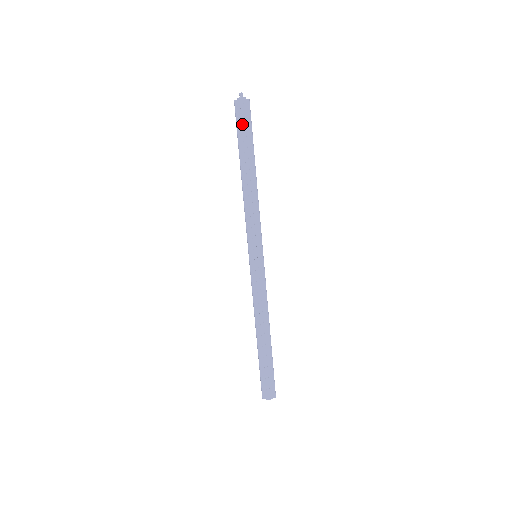
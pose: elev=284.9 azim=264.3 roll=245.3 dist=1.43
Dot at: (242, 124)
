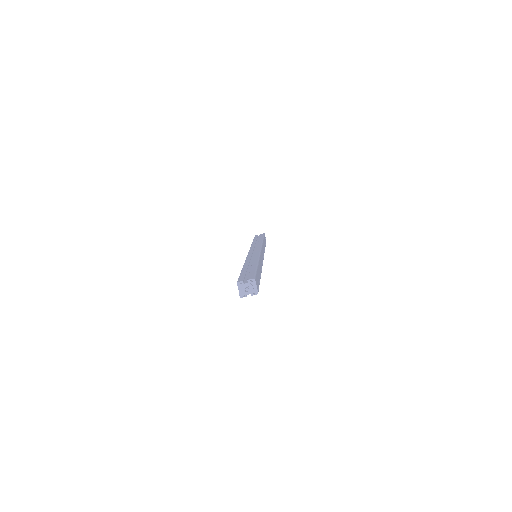
Dot at: occluded
